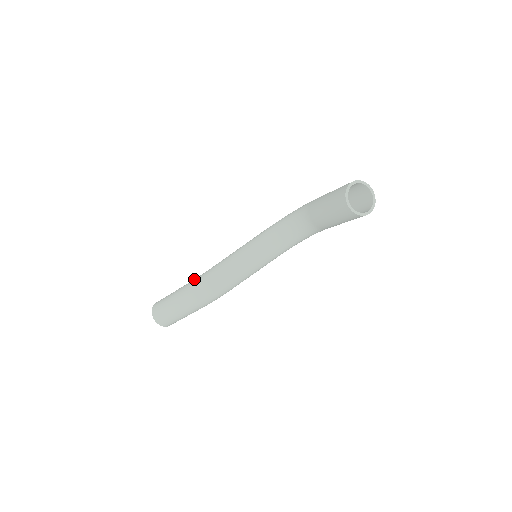
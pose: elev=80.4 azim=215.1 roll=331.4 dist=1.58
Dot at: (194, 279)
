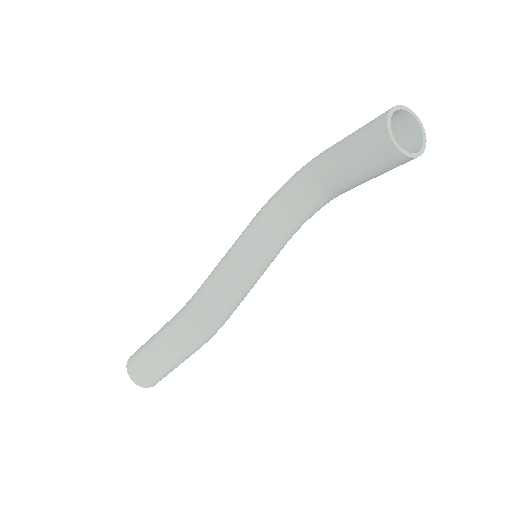
Dot at: (177, 314)
